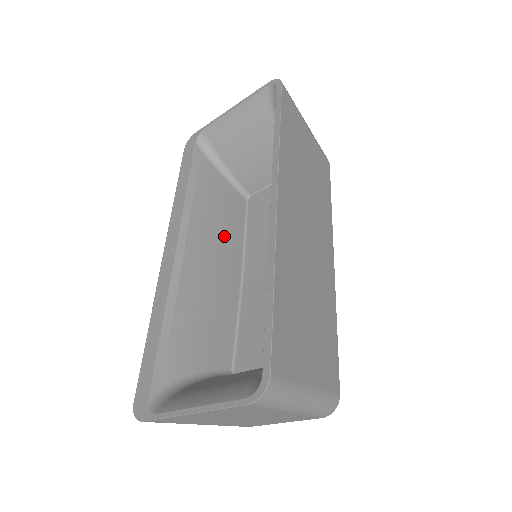
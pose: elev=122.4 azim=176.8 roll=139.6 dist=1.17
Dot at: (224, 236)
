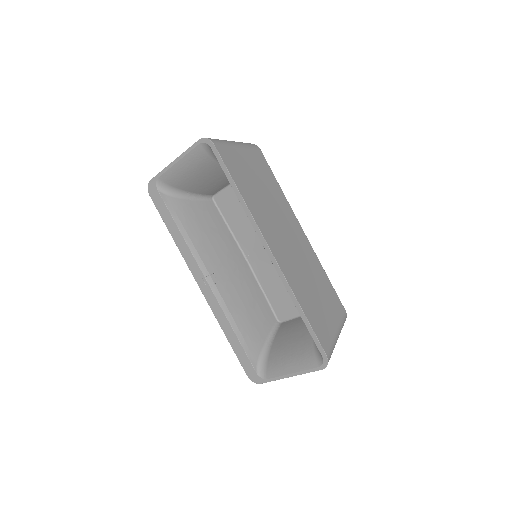
Dot at: (222, 245)
